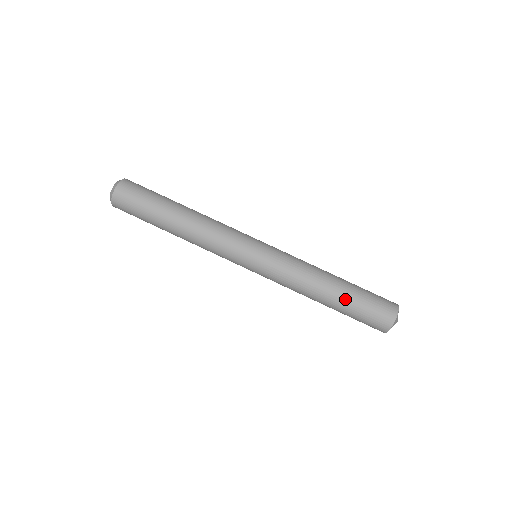
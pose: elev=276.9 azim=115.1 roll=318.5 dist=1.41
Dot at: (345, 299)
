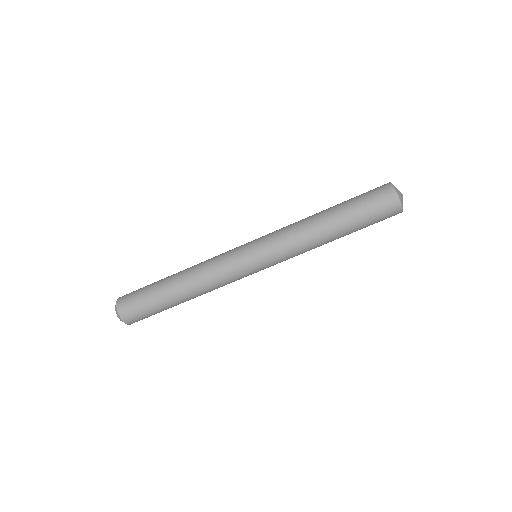
Dot at: occluded
